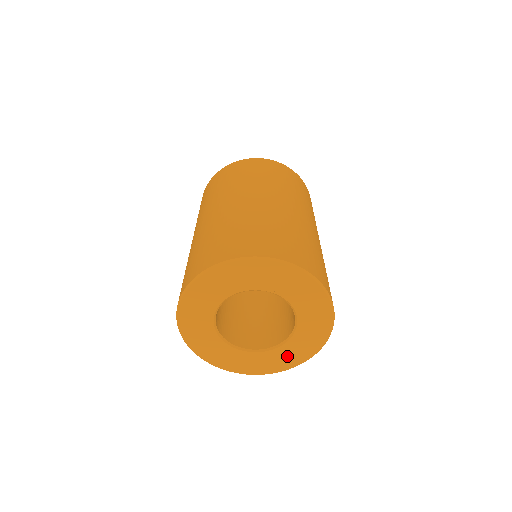
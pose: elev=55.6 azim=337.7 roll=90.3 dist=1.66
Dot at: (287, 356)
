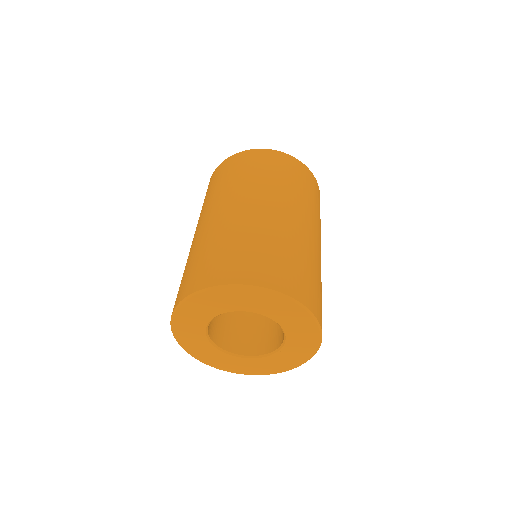
Dot at: (269, 365)
